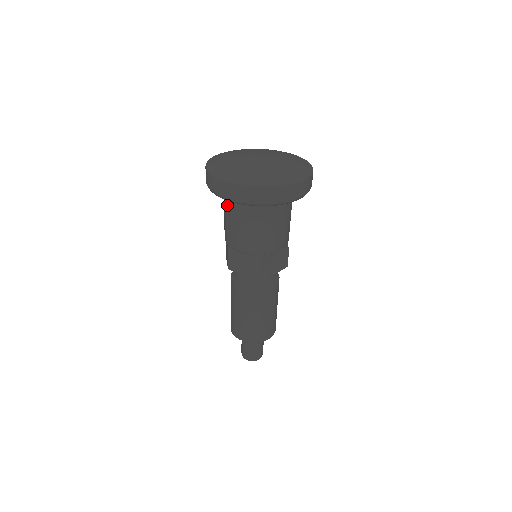
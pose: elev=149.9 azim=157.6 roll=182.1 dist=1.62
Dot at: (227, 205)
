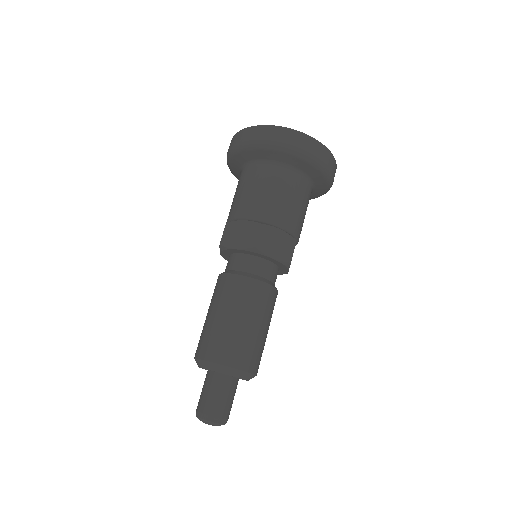
Dot at: (240, 176)
